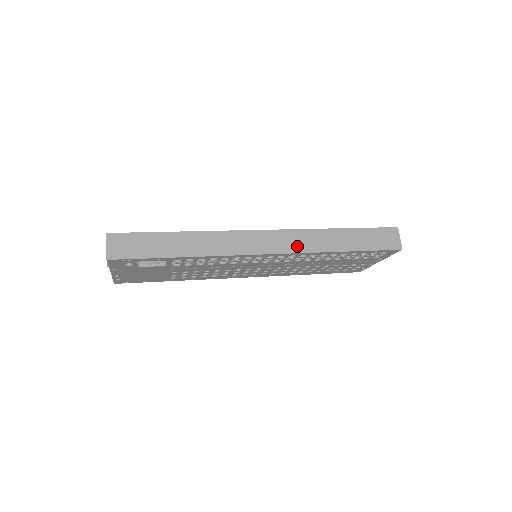
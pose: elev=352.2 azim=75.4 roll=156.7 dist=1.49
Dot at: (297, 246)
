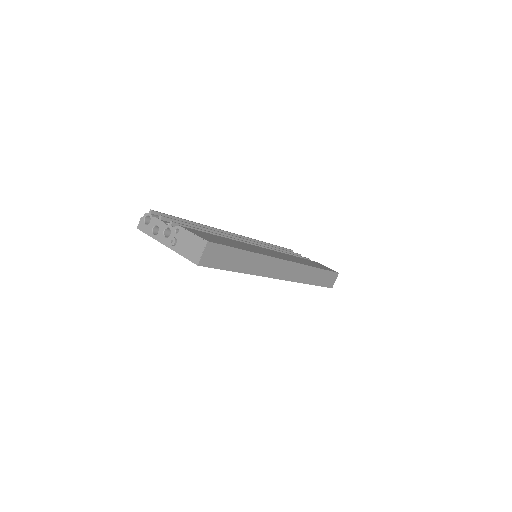
Dot at: (295, 276)
